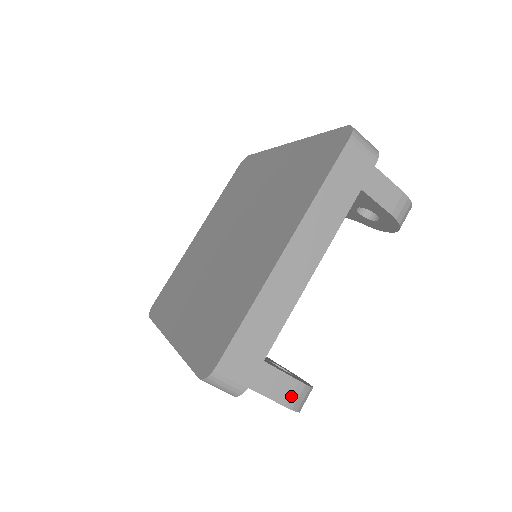
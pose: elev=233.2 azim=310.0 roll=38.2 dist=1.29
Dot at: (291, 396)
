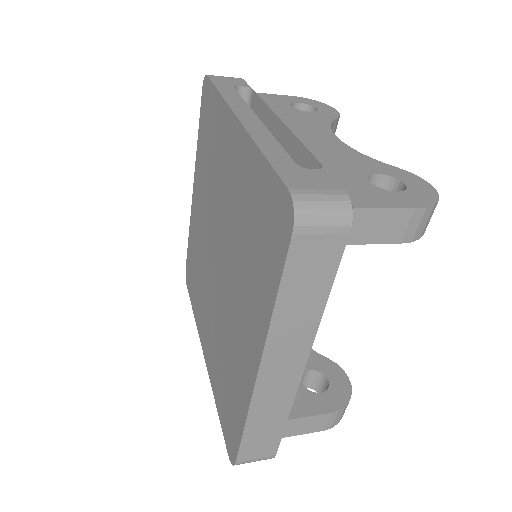
Dot at: (326, 423)
